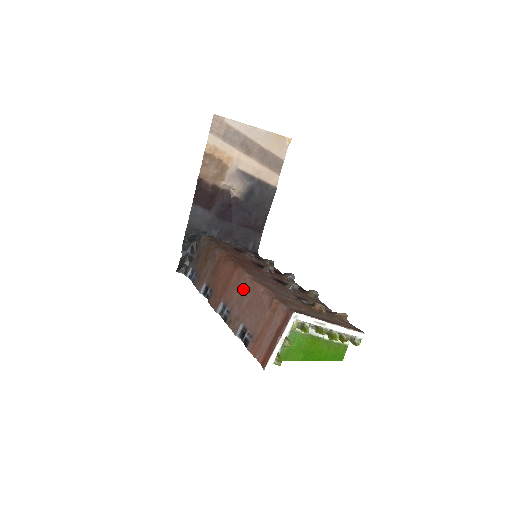
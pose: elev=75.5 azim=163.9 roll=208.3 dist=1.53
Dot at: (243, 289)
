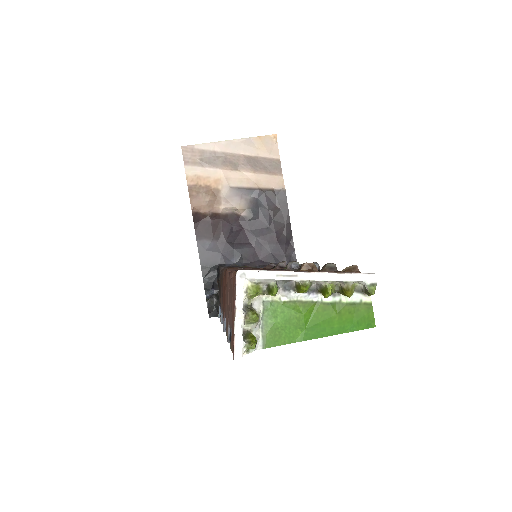
Dot at: (227, 288)
